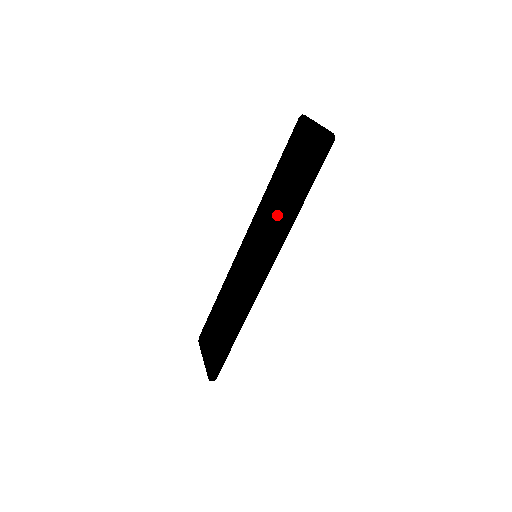
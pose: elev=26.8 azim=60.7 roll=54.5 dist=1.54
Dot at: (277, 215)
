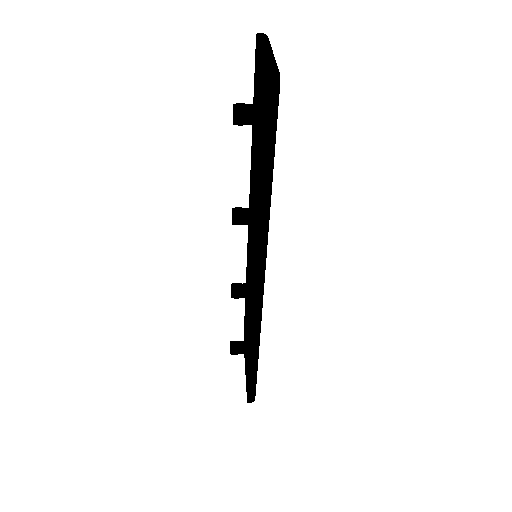
Dot at: occluded
